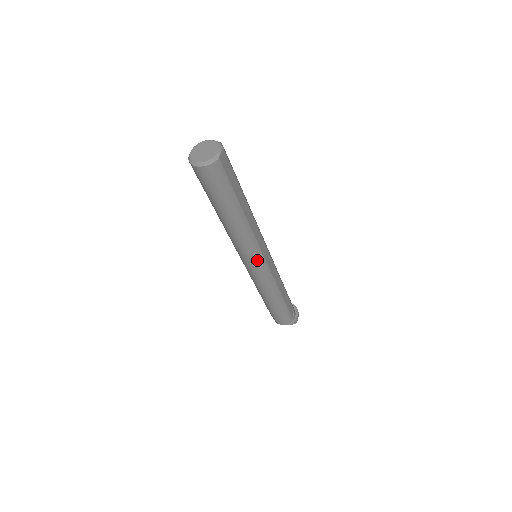
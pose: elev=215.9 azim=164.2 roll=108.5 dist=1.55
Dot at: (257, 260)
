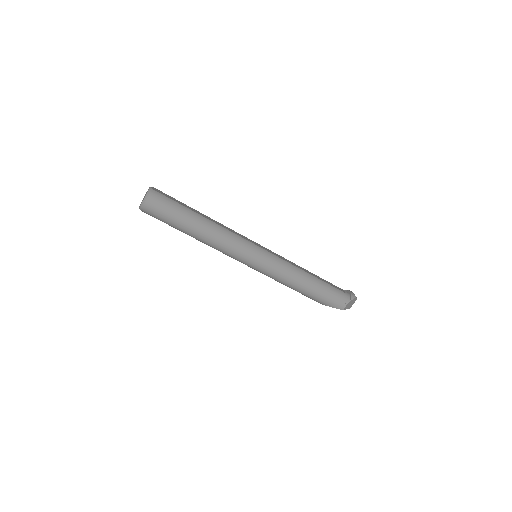
Dot at: (253, 250)
